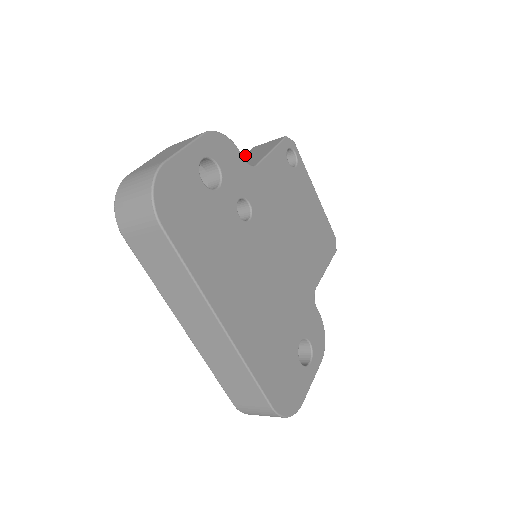
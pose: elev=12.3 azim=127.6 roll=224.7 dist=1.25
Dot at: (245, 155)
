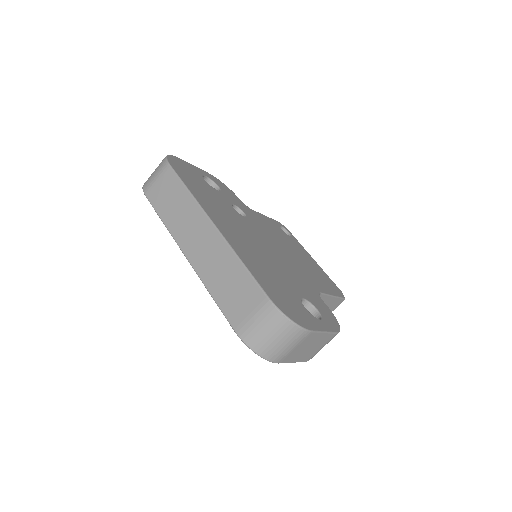
Dot at: occluded
